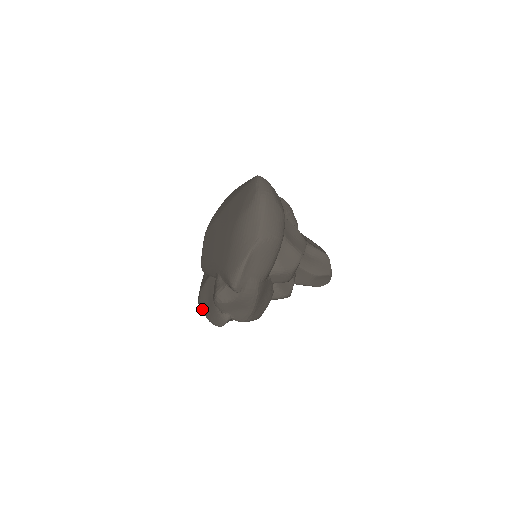
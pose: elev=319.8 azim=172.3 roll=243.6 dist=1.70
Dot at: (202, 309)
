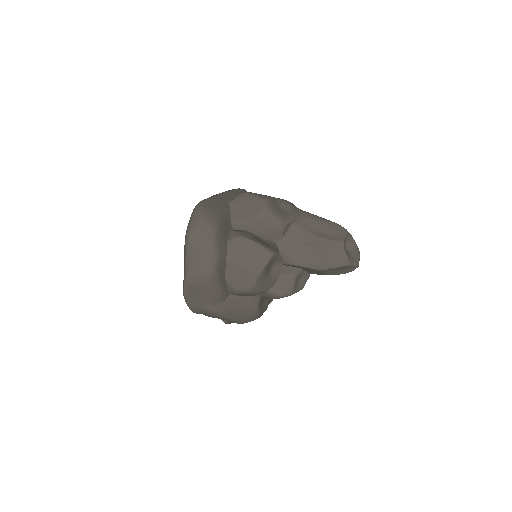
Dot at: occluded
